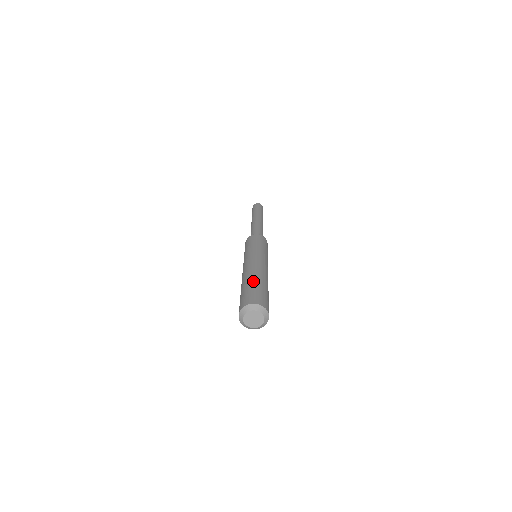
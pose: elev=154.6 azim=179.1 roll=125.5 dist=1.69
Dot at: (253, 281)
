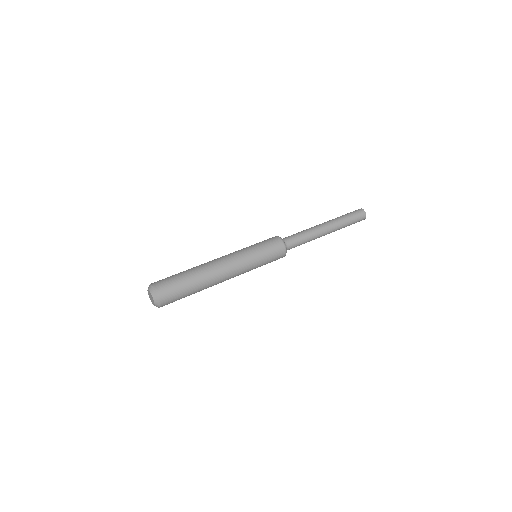
Dot at: (193, 282)
